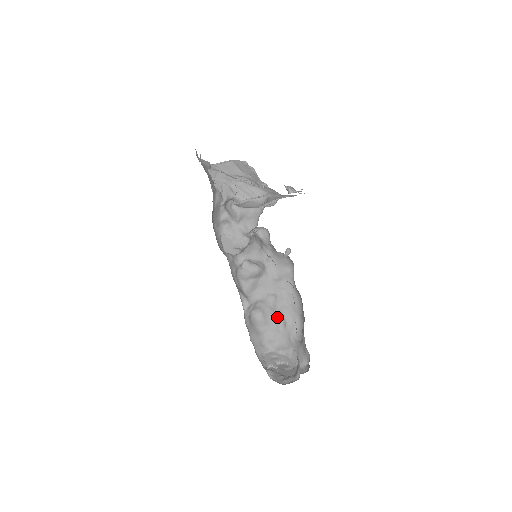
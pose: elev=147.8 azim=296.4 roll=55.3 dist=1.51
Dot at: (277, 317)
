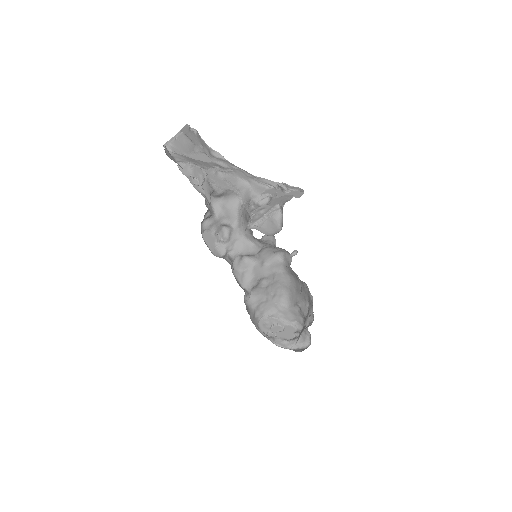
Dot at: (265, 292)
